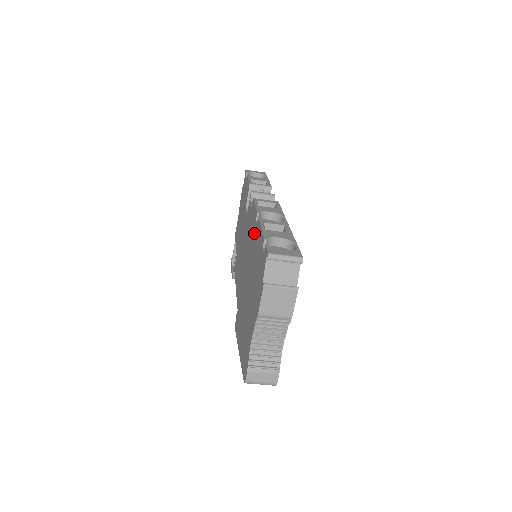
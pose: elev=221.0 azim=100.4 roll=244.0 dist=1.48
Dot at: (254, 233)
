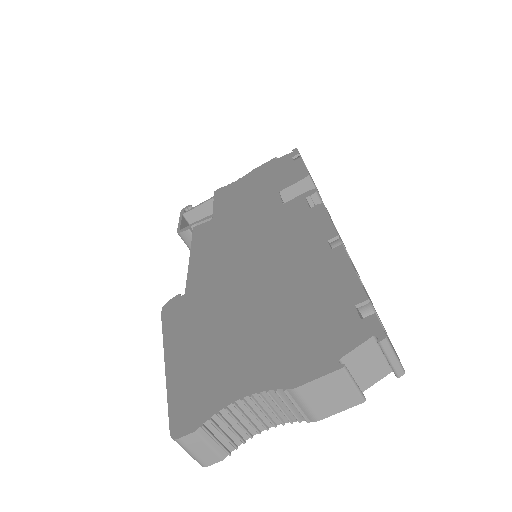
Dot at: (314, 252)
